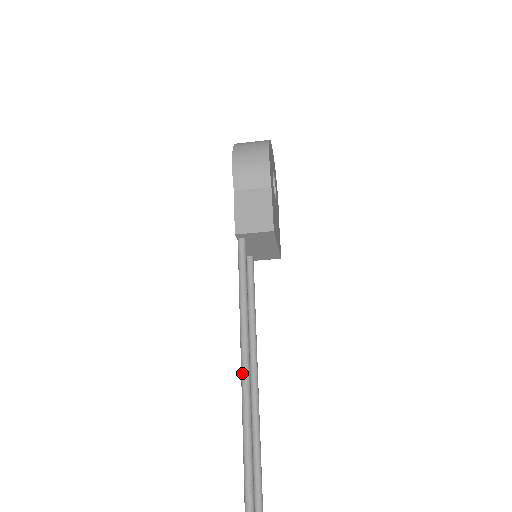
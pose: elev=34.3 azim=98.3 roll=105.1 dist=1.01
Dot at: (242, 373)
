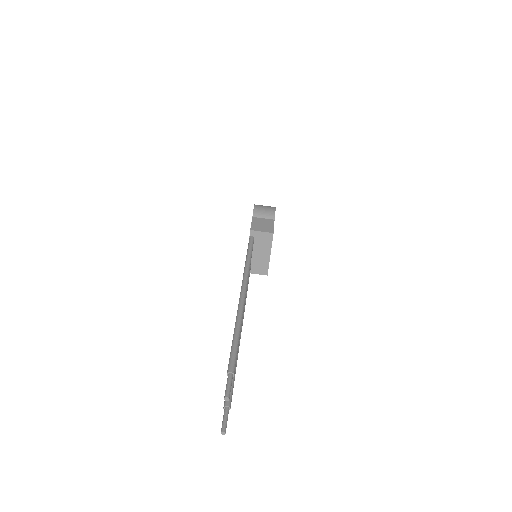
Dot at: (243, 282)
